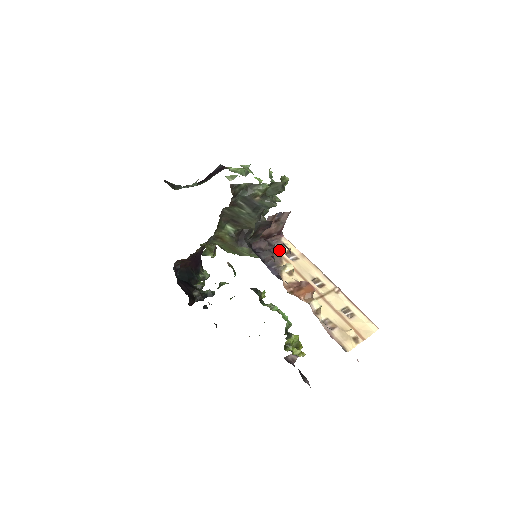
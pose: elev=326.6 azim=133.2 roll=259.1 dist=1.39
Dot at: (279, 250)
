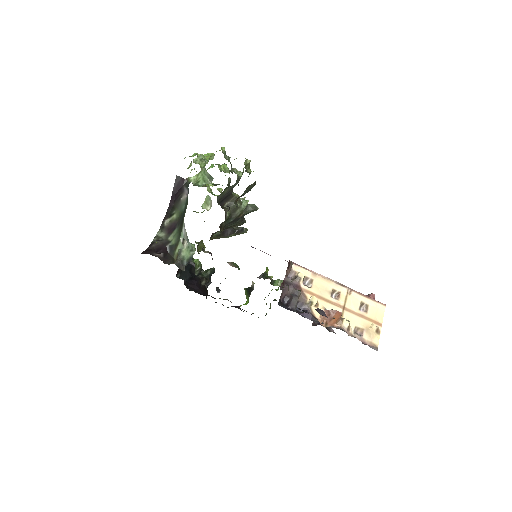
Dot at: (298, 285)
